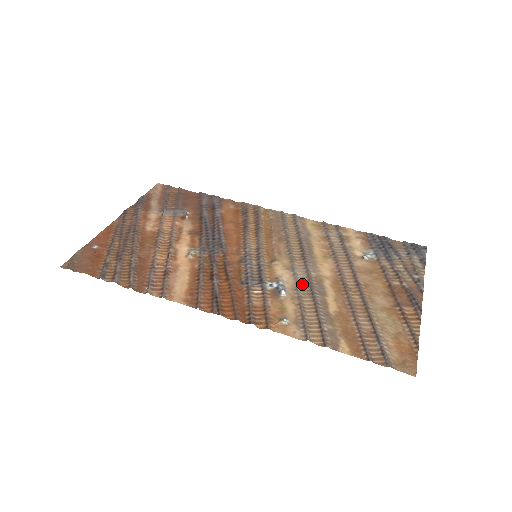
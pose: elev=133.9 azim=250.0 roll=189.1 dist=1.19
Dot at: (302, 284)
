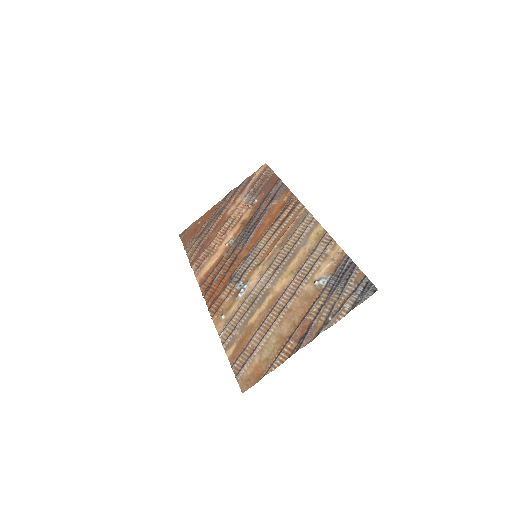
Dot at: (256, 292)
